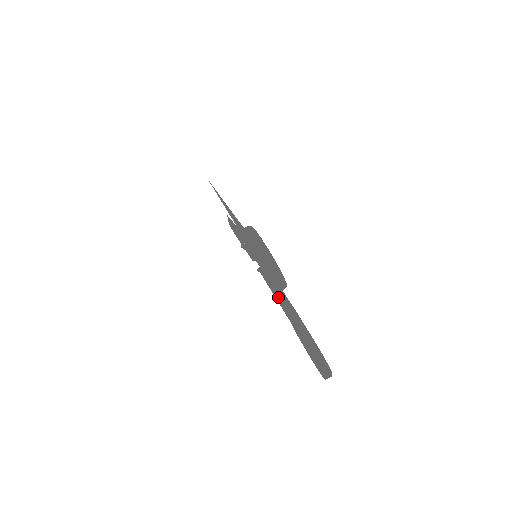
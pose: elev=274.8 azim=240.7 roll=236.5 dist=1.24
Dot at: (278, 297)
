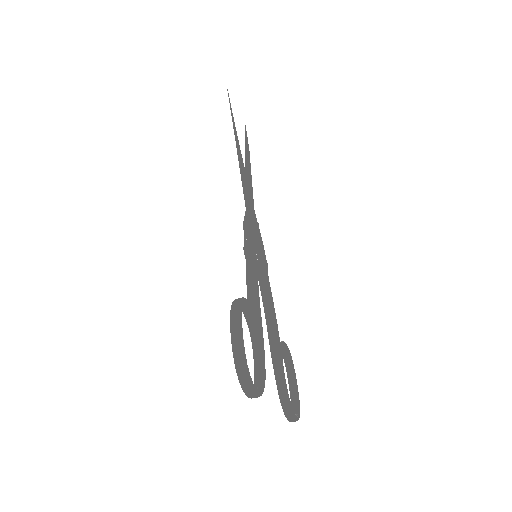
Dot at: (267, 321)
